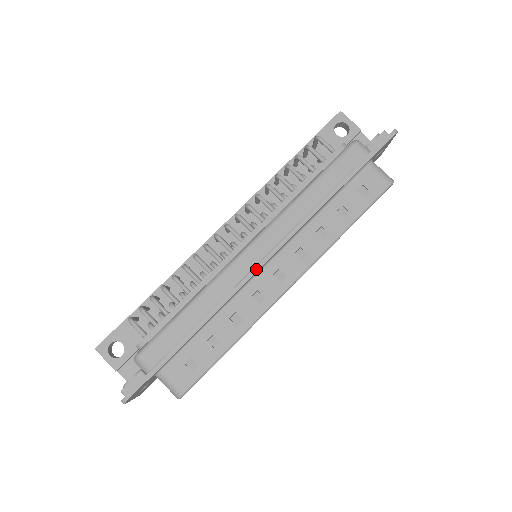
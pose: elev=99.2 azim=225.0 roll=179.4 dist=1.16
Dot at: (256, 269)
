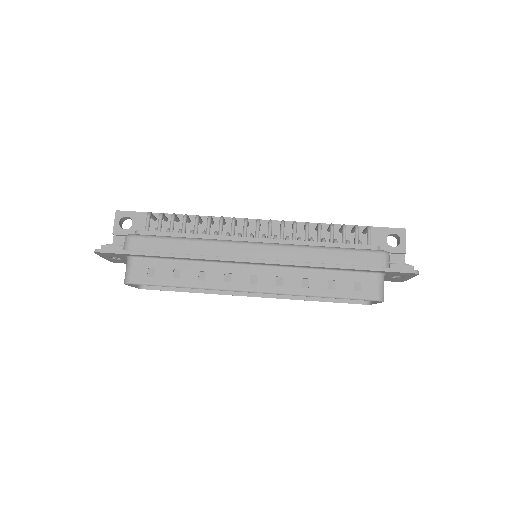
Dot at: (243, 260)
